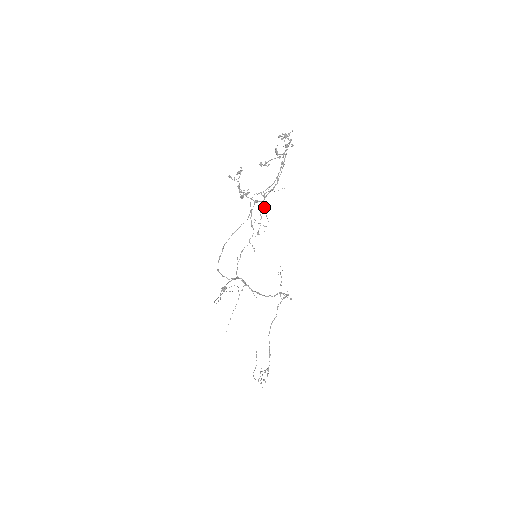
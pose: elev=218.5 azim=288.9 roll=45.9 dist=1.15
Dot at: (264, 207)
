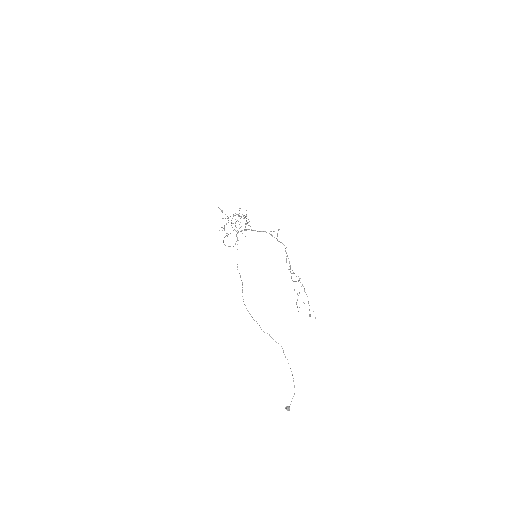
Dot at: occluded
